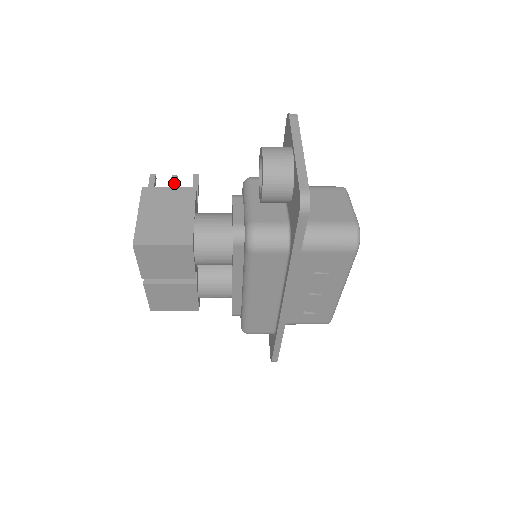
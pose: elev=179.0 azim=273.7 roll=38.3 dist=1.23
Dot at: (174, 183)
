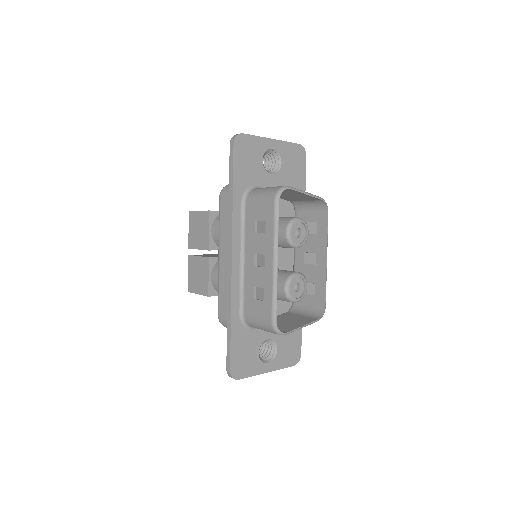
Dot at: occluded
